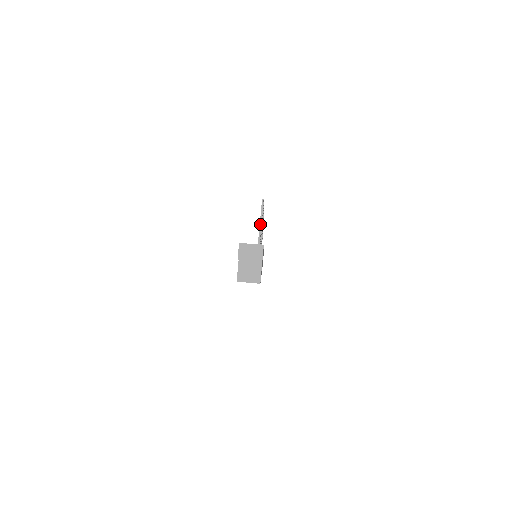
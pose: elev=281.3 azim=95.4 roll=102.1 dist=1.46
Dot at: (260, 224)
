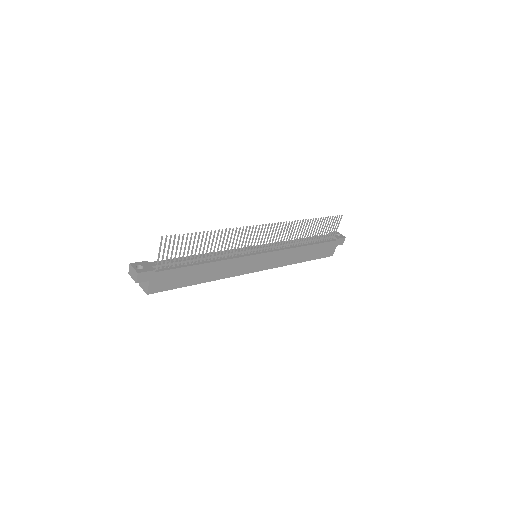
Dot at: (159, 253)
